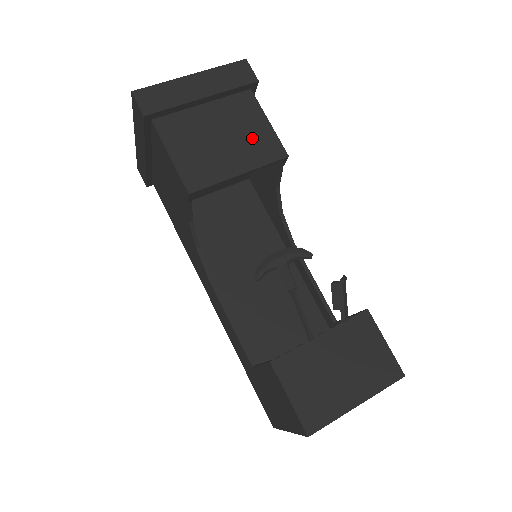
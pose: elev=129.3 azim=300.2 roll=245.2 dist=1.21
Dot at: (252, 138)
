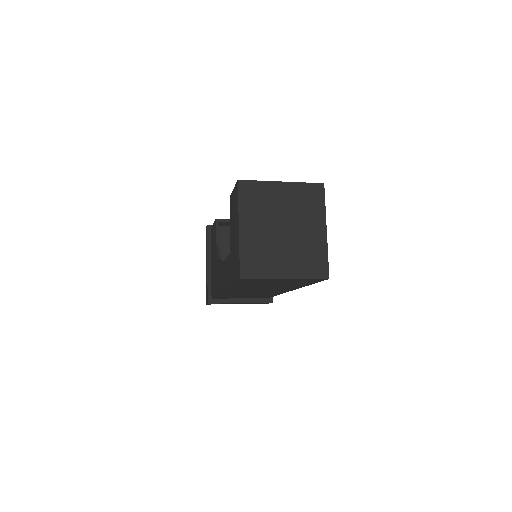
Dot at: occluded
